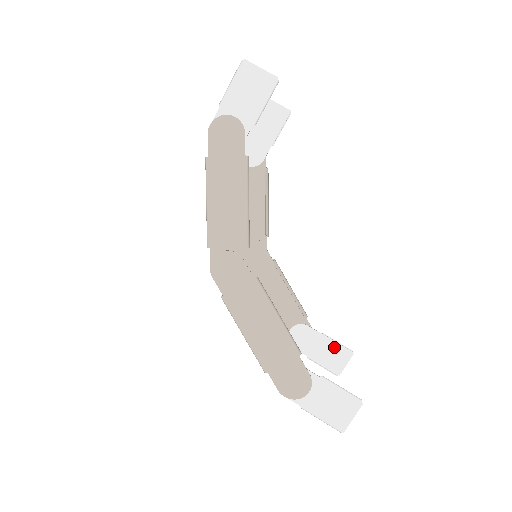
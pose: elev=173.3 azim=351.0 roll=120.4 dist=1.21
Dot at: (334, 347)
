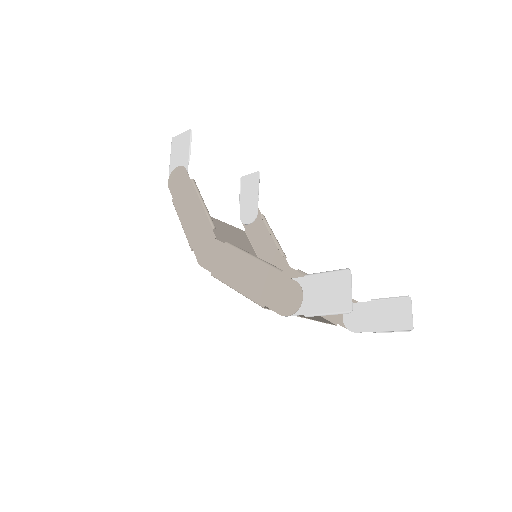
Dot at: (389, 305)
